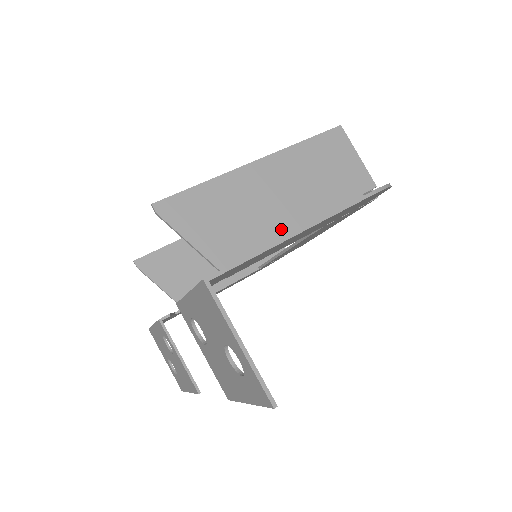
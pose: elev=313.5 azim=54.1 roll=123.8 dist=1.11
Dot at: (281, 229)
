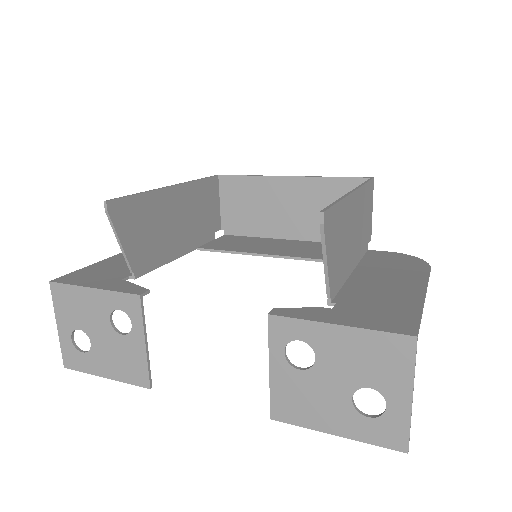
Dot at: (349, 264)
